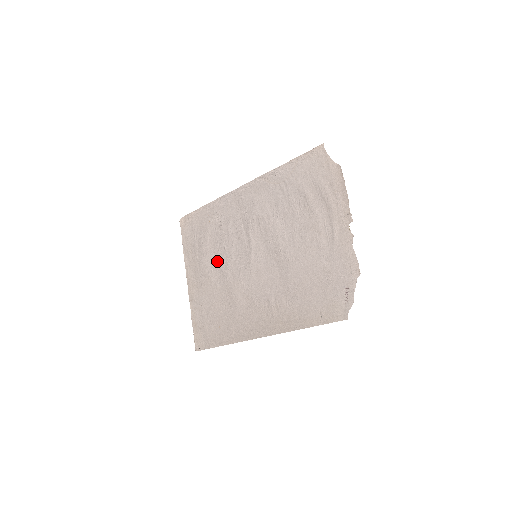
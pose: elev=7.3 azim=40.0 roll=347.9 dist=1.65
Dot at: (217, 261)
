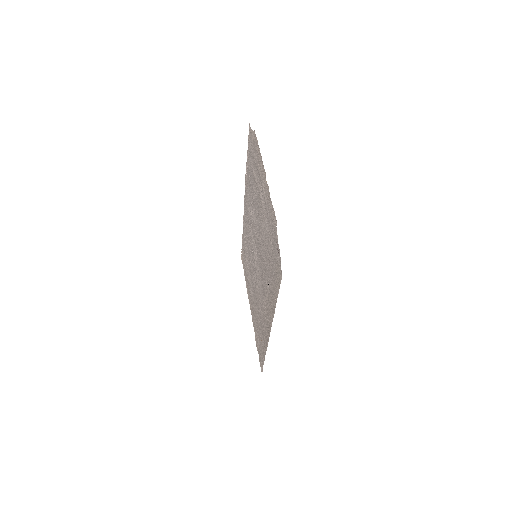
Dot at: (251, 278)
